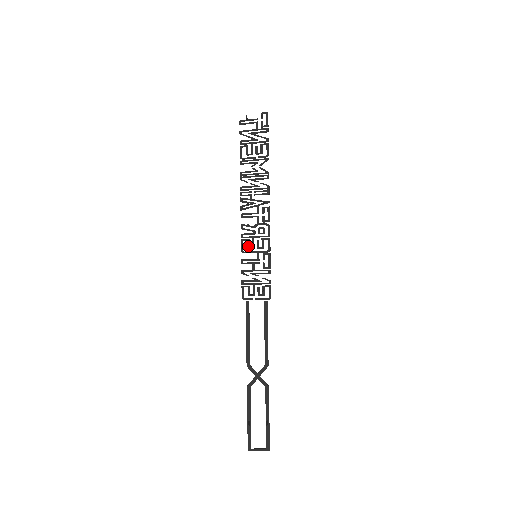
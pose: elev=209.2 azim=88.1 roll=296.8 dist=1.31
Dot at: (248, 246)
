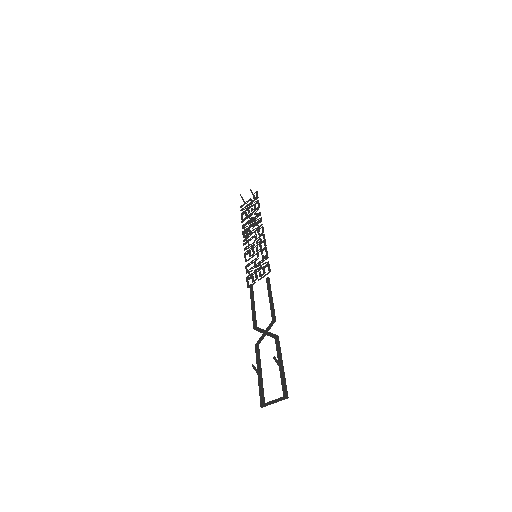
Dot at: (250, 255)
